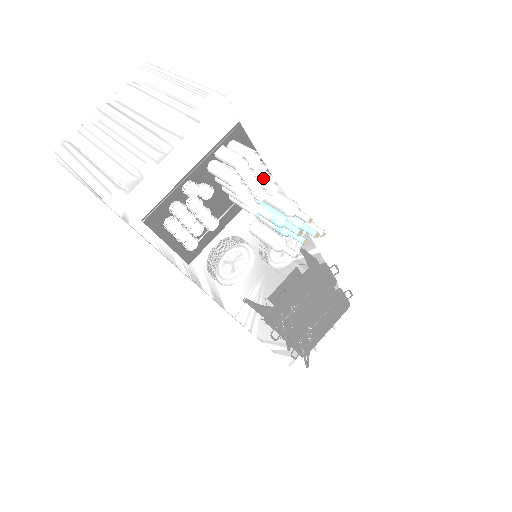
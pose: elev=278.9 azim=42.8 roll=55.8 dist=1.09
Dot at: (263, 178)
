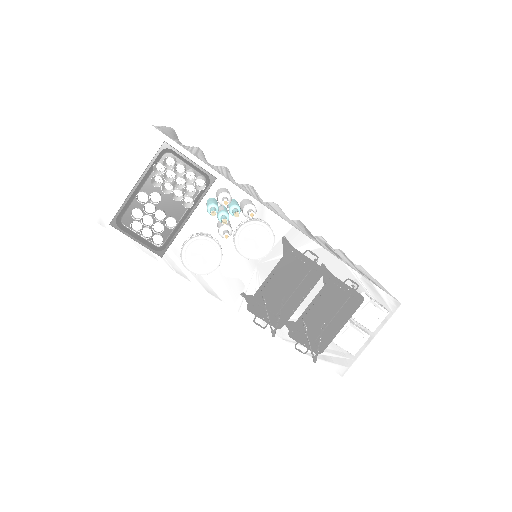
Dot at: occluded
